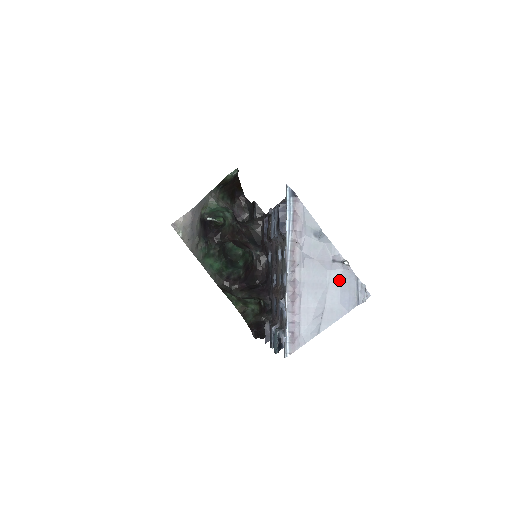
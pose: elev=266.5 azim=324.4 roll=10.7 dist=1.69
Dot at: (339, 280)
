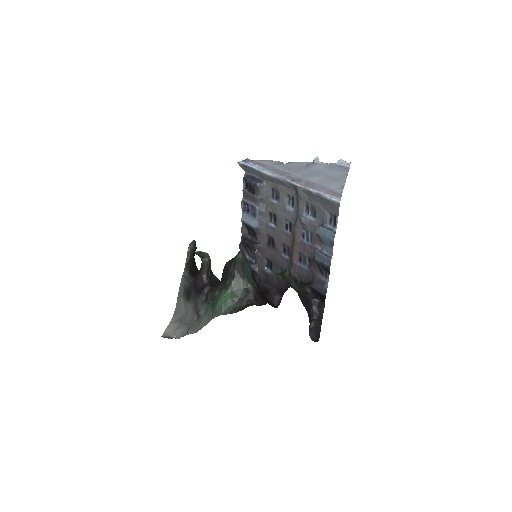
Dot at: (322, 167)
